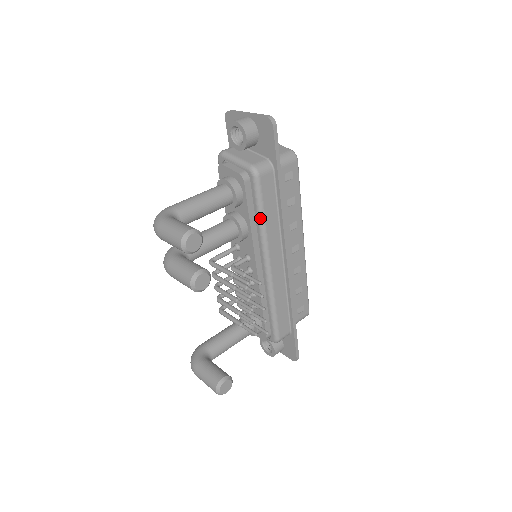
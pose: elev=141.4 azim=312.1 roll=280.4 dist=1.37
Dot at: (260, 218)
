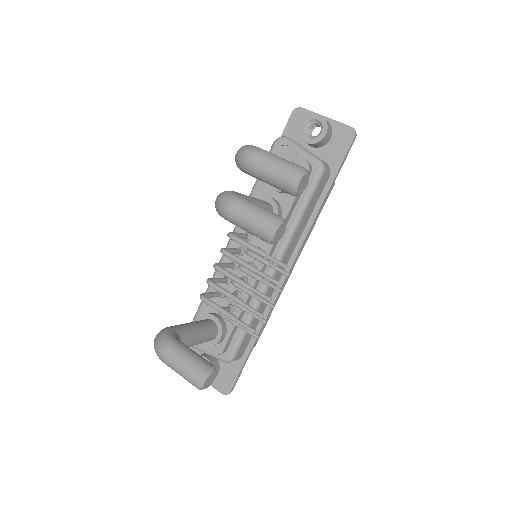
Dot at: (300, 214)
